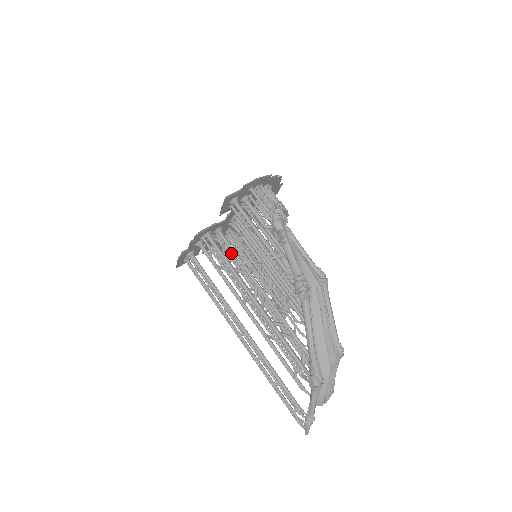
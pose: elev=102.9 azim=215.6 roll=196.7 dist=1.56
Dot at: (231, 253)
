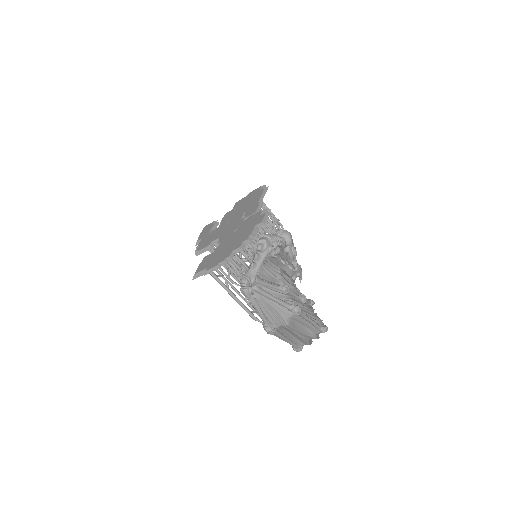
Dot at: occluded
